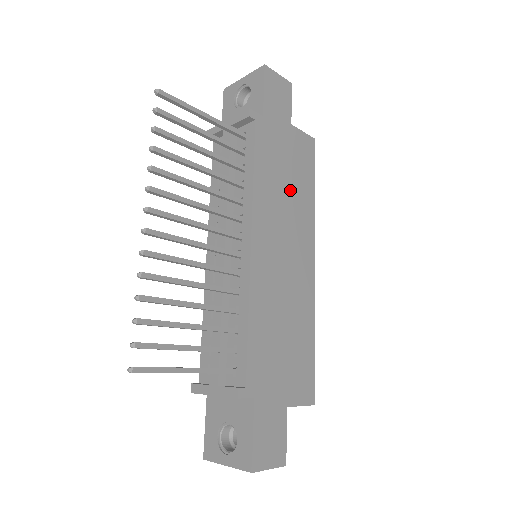
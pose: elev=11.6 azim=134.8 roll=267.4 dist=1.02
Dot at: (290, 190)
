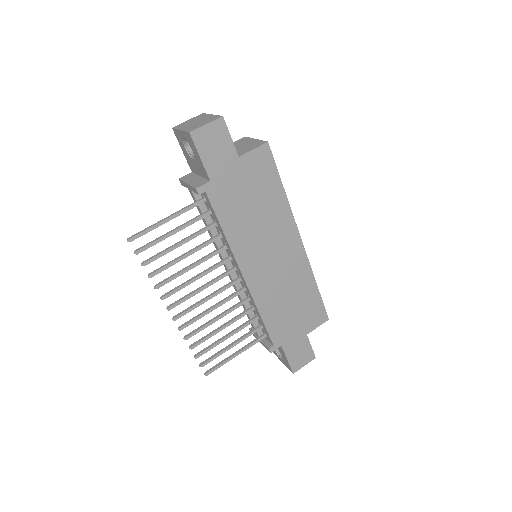
Dot at: (260, 212)
